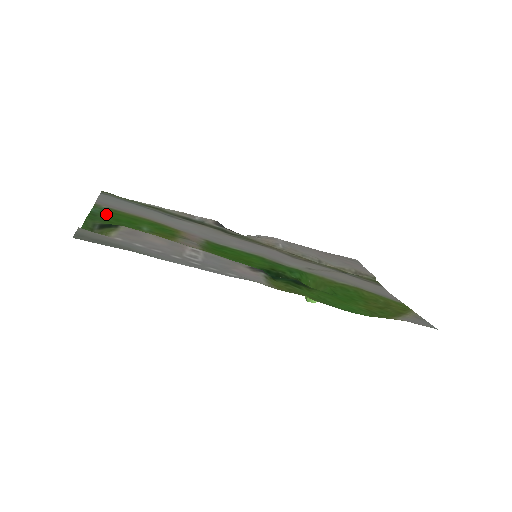
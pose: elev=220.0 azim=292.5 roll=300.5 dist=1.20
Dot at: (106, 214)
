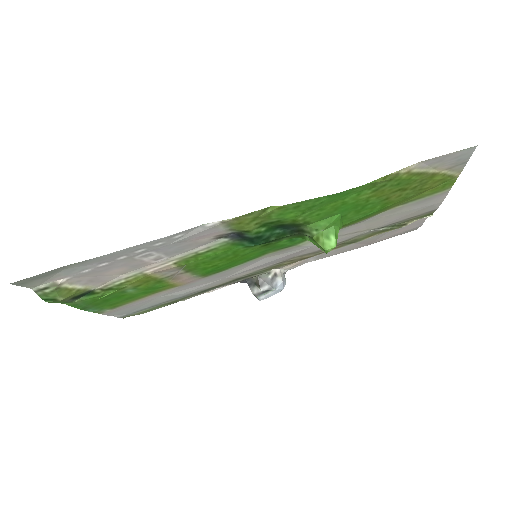
Dot at: (99, 306)
